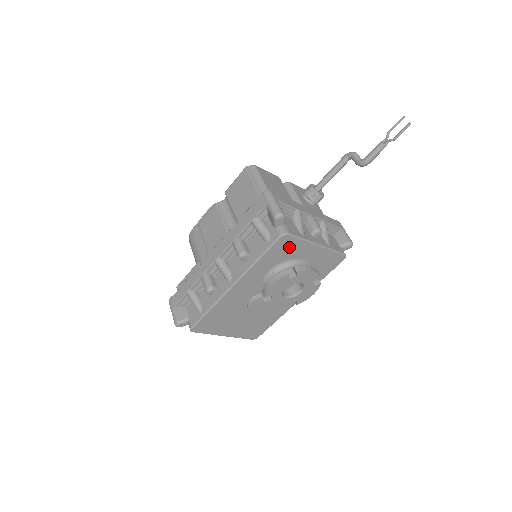
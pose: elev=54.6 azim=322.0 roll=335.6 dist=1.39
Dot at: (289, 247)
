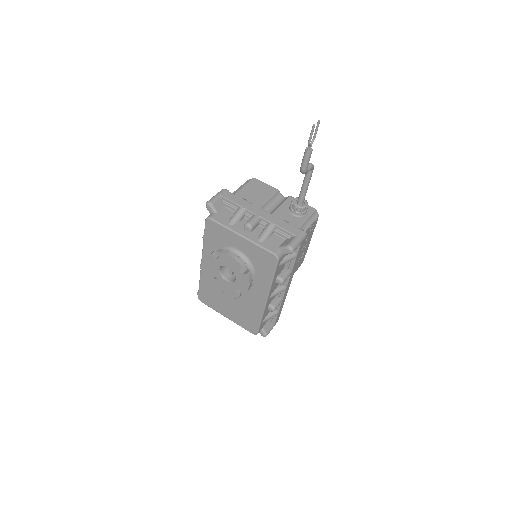
Dot at: (218, 232)
